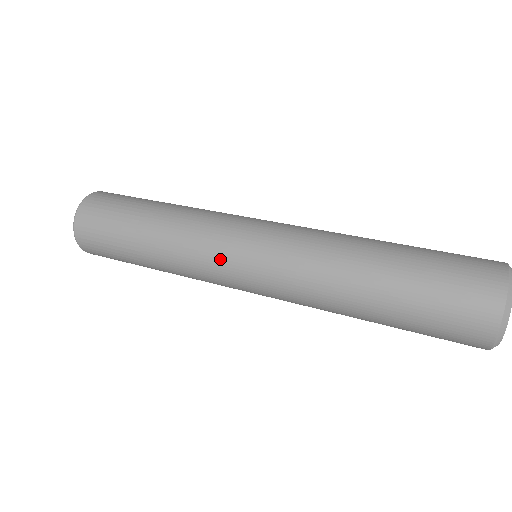
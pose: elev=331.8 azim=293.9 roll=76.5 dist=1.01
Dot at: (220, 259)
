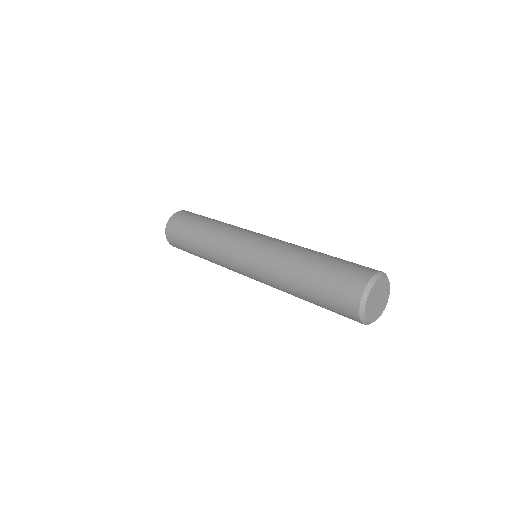
Dot at: (231, 262)
